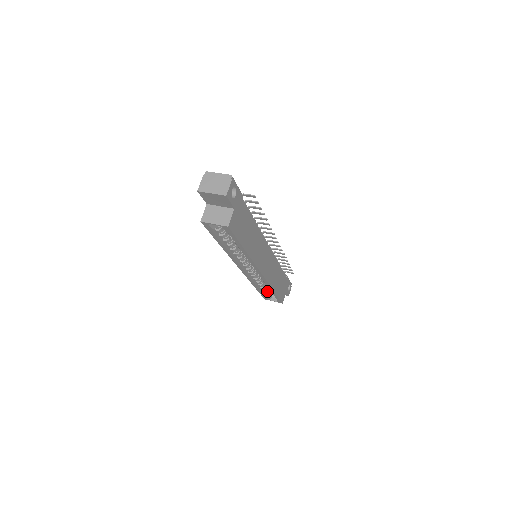
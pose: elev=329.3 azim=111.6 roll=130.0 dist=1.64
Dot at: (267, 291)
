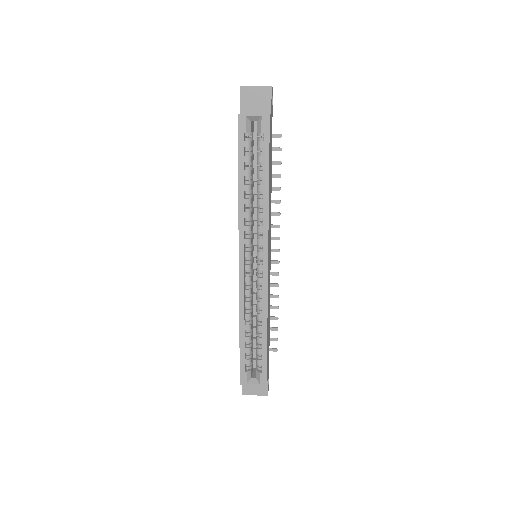
Dot at: (249, 356)
